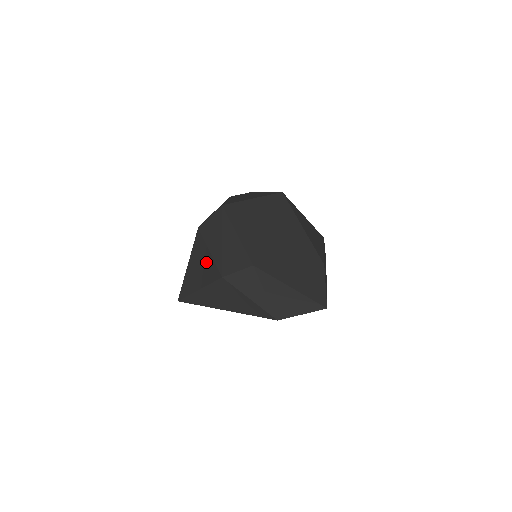
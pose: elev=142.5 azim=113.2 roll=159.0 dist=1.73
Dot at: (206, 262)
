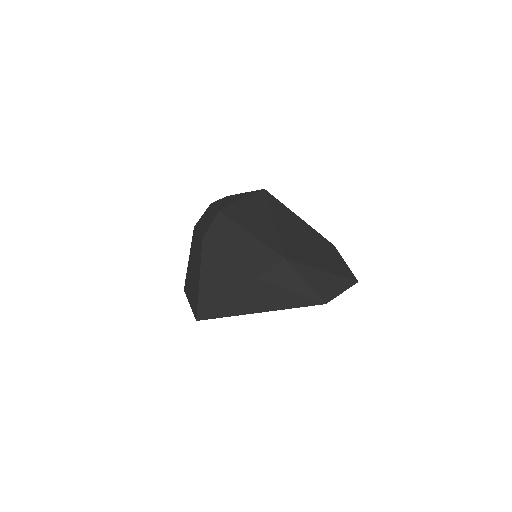
Dot at: (228, 269)
